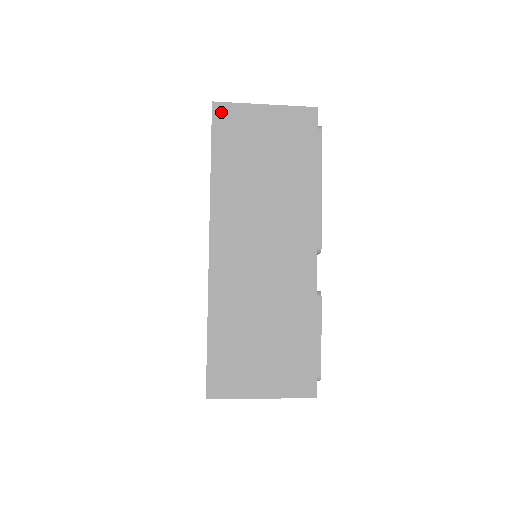
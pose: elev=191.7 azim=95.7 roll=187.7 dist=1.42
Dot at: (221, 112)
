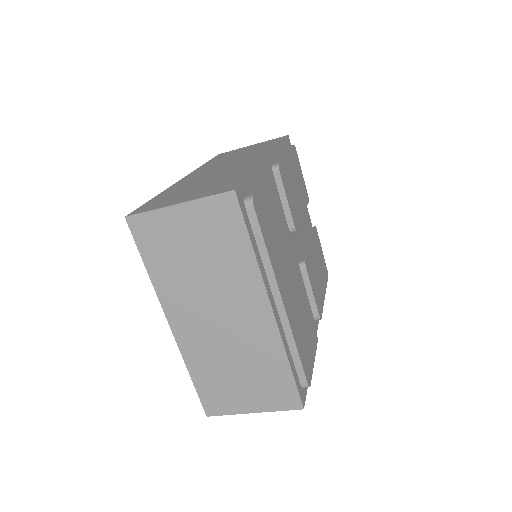
Dot at: occluded
